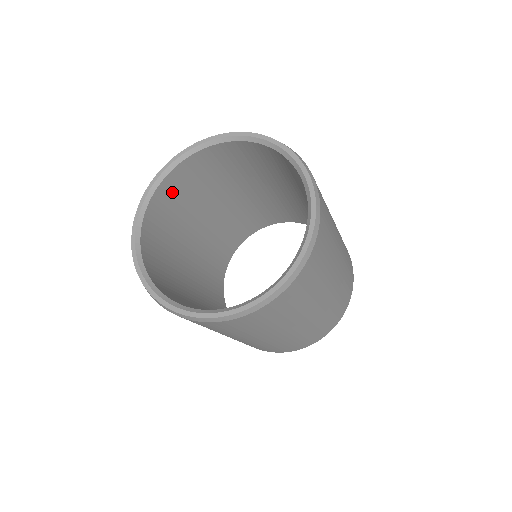
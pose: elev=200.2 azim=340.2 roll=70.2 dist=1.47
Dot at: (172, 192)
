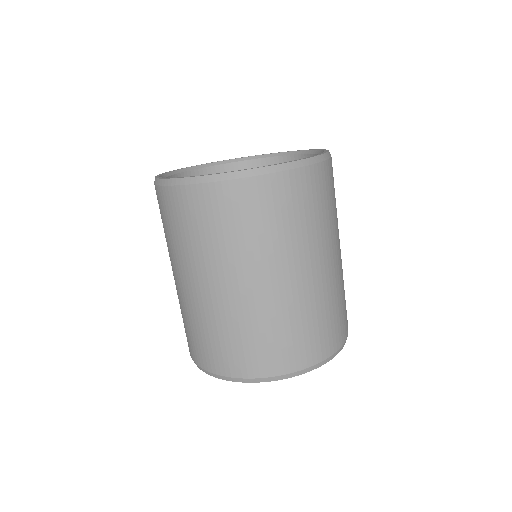
Dot at: occluded
